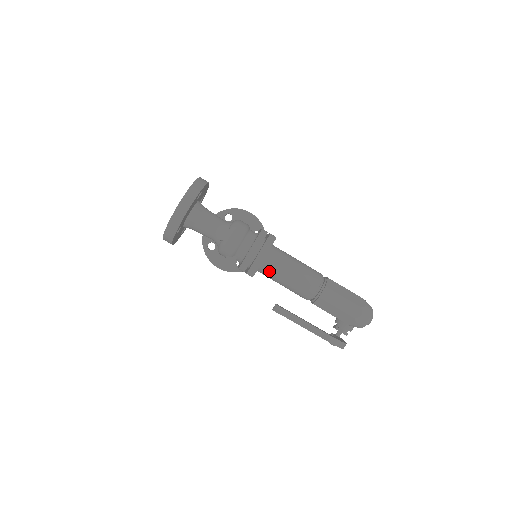
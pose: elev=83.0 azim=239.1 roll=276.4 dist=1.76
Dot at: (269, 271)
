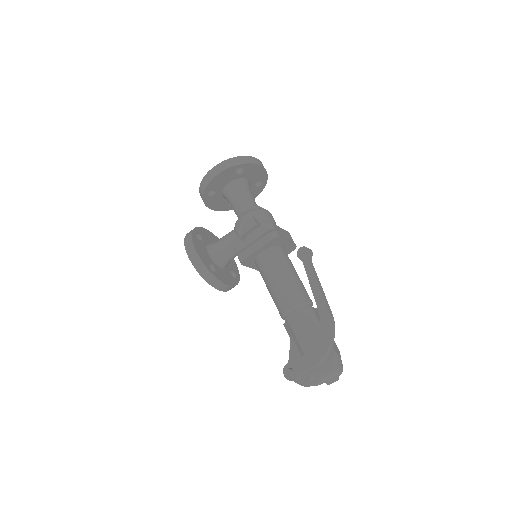
Dot at: (280, 256)
